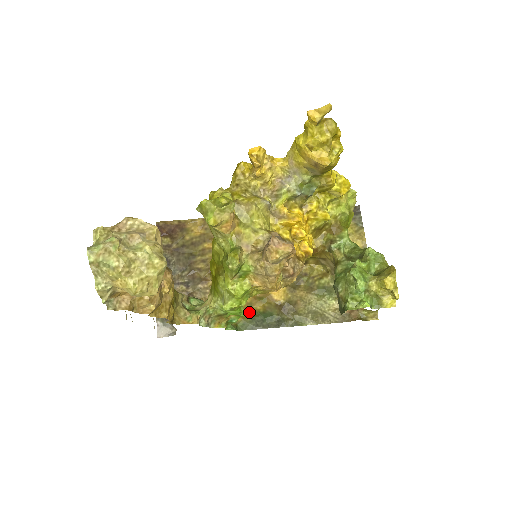
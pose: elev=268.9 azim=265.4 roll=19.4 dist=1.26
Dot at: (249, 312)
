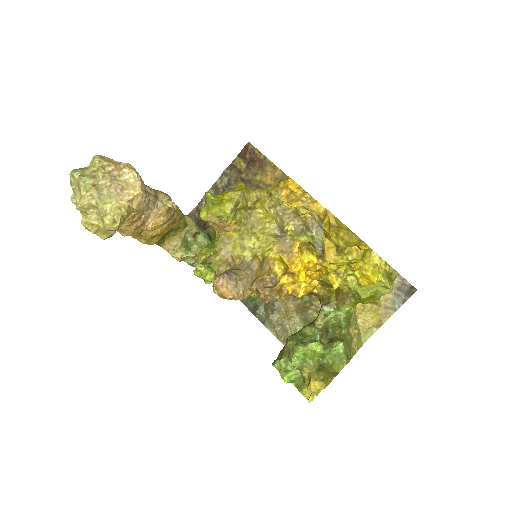
Dot at: occluded
